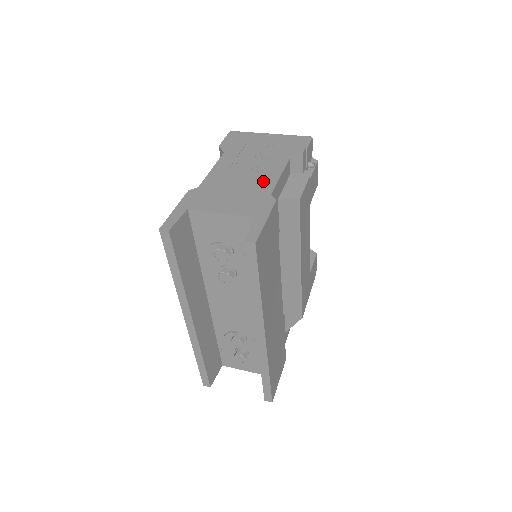
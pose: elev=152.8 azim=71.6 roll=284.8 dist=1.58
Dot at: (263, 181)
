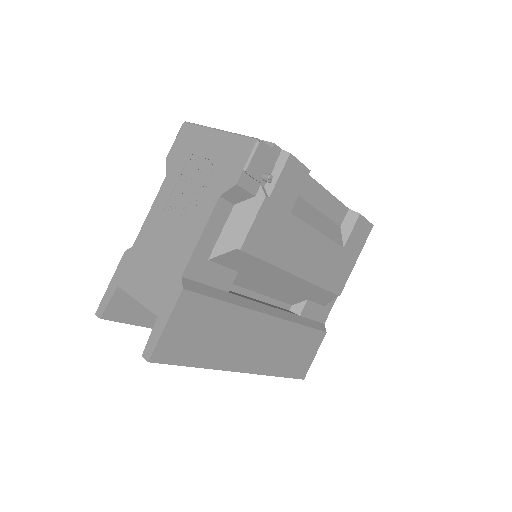
Dot at: (182, 246)
